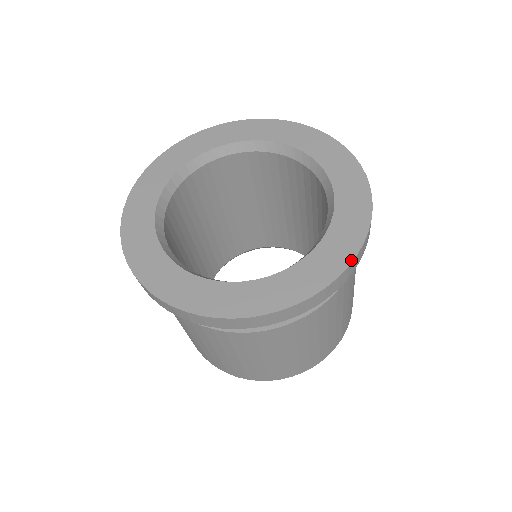
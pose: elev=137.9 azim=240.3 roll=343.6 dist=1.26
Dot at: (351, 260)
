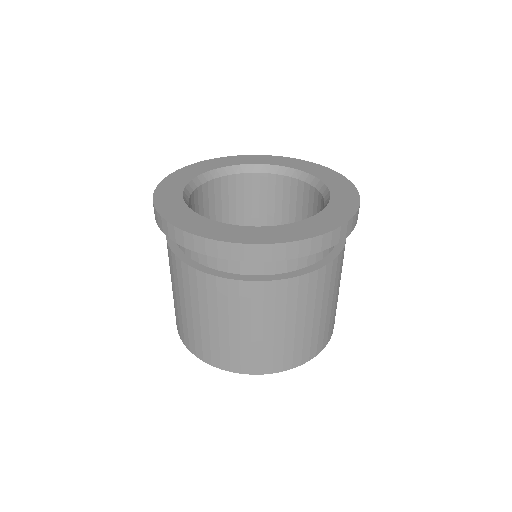
Dot at: (359, 198)
